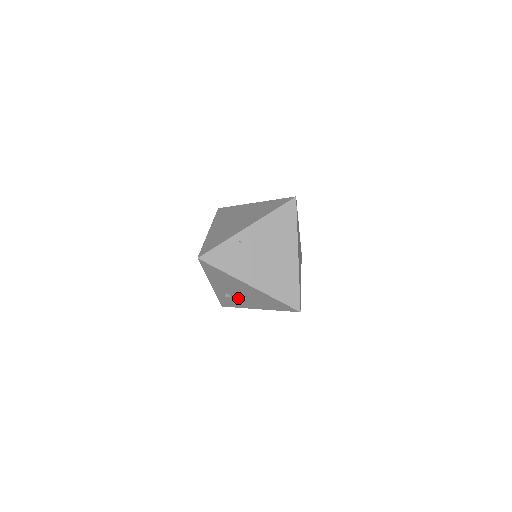
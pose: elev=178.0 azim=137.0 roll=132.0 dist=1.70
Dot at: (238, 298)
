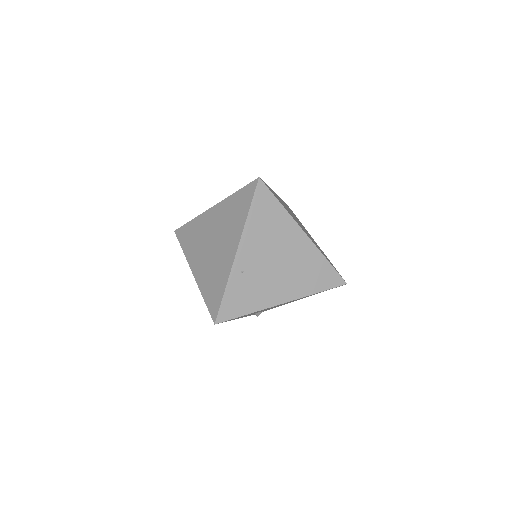
Dot at: (271, 308)
